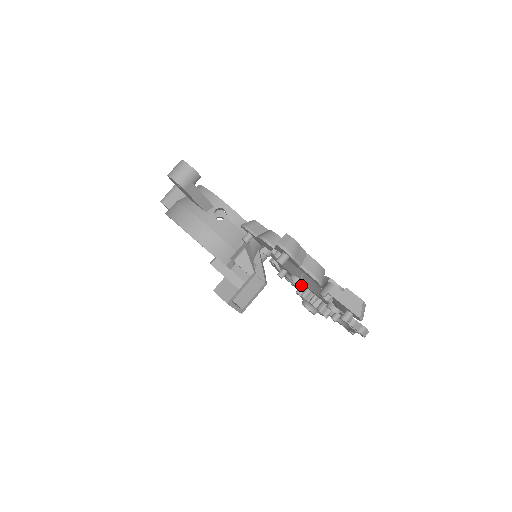
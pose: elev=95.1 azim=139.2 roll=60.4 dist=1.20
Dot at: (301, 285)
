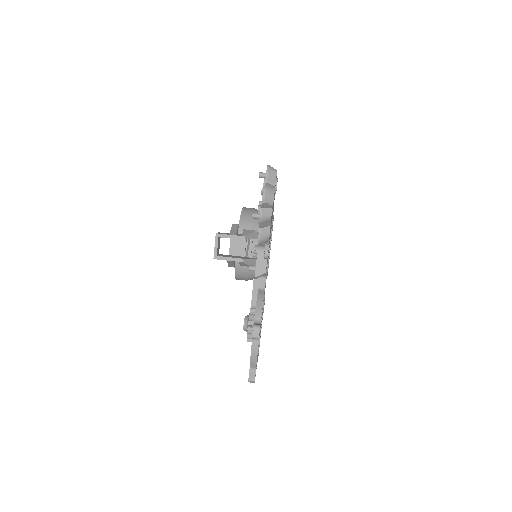
Dot at: occluded
